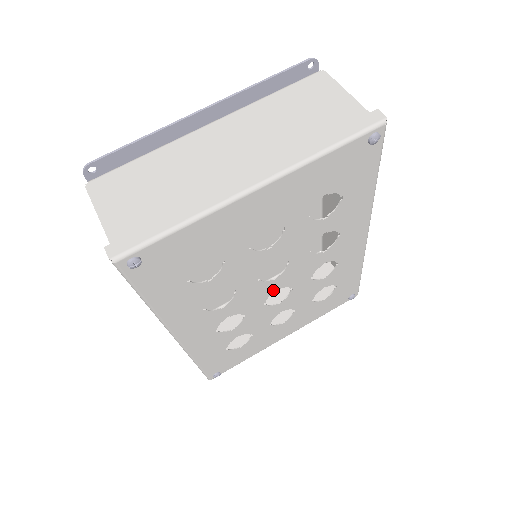
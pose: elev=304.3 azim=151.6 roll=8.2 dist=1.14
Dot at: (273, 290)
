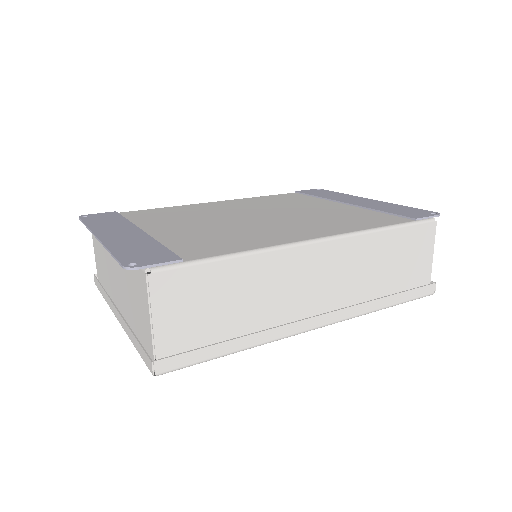
Dot at: occluded
